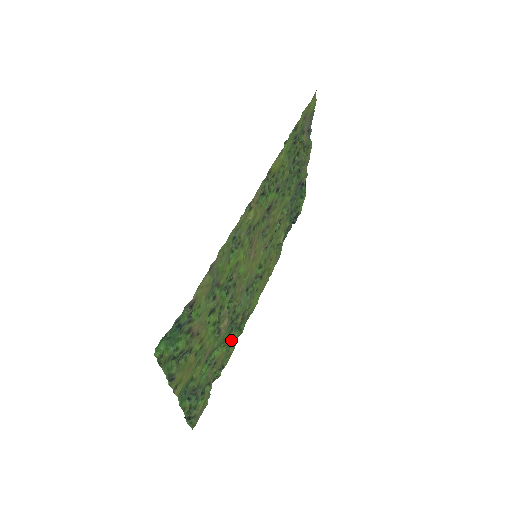
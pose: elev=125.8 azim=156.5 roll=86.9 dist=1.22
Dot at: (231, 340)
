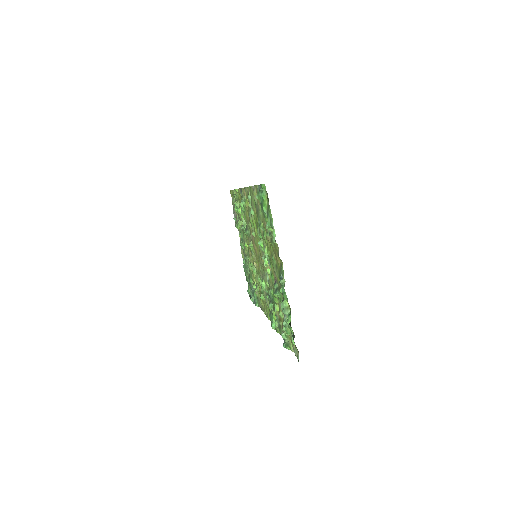
Dot at: occluded
